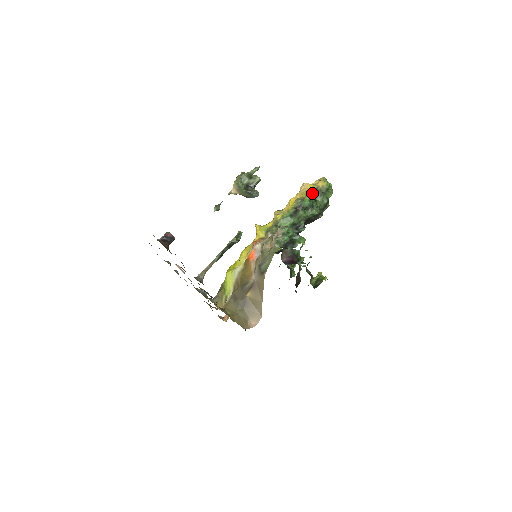
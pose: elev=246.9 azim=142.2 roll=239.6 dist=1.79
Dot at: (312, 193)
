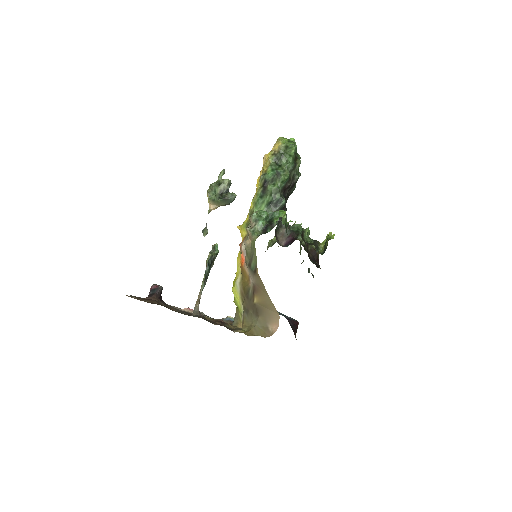
Dot at: (272, 161)
